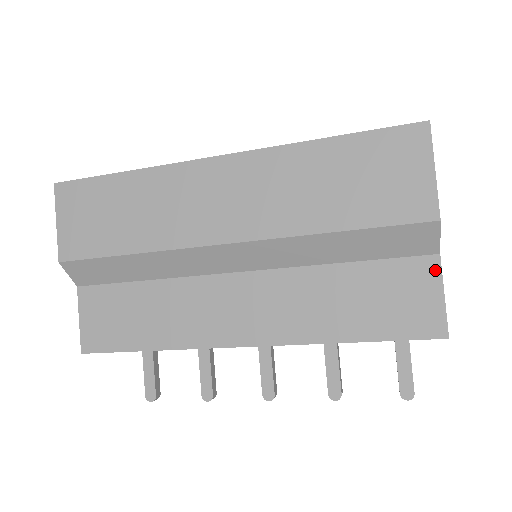
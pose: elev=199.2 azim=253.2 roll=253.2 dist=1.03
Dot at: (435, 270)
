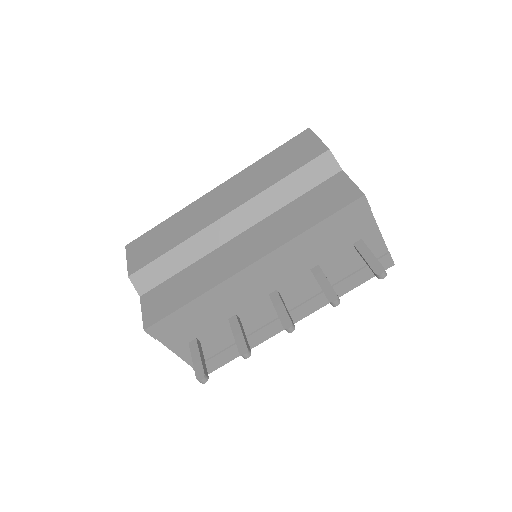
Dot at: (343, 176)
